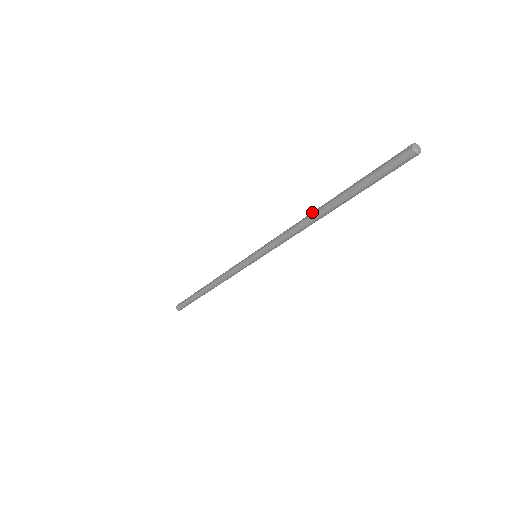
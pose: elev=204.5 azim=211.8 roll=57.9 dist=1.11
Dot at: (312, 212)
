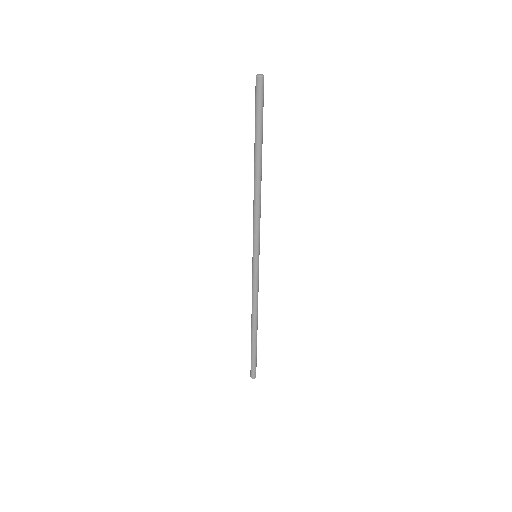
Dot at: (254, 179)
